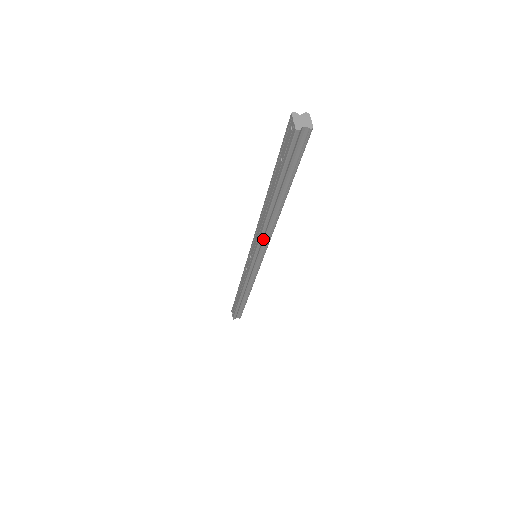
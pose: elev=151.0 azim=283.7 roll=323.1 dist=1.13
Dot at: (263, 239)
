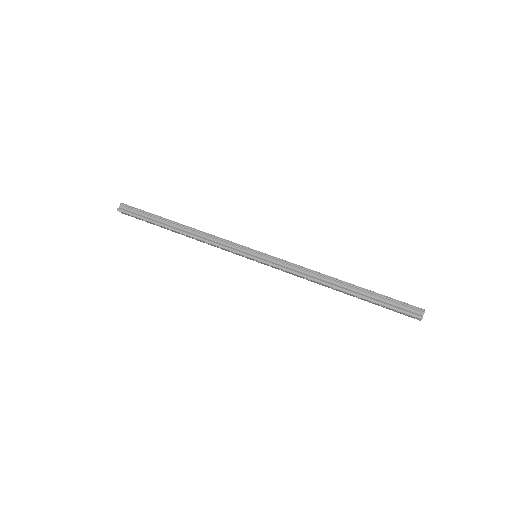
Dot at: occluded
